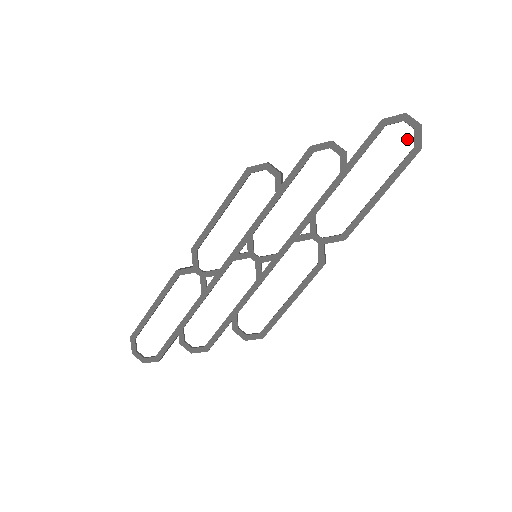
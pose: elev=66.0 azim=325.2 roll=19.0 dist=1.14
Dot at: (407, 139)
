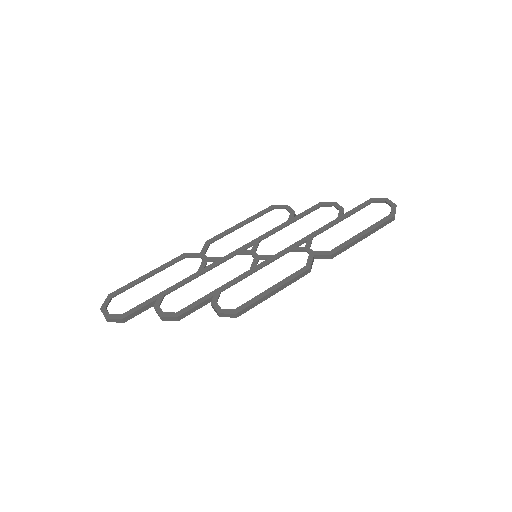
Dot at: (386, 211)
